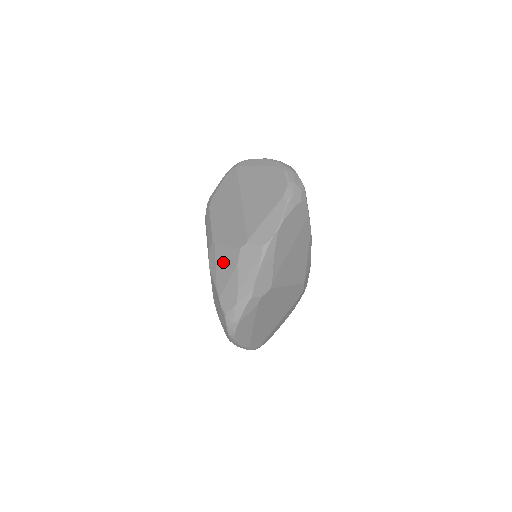
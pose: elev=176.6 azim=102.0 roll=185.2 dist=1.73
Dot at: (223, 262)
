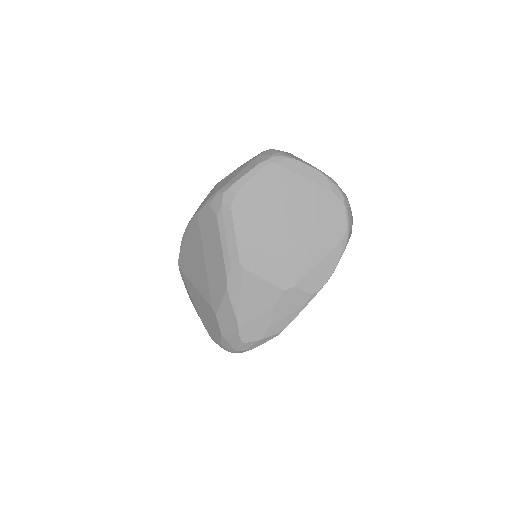
Dot at: (254, 294)
